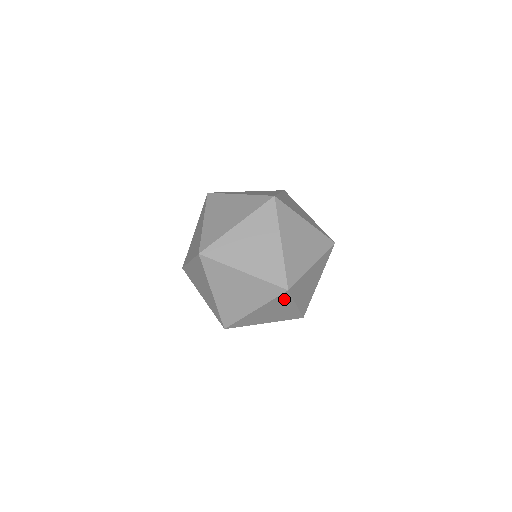
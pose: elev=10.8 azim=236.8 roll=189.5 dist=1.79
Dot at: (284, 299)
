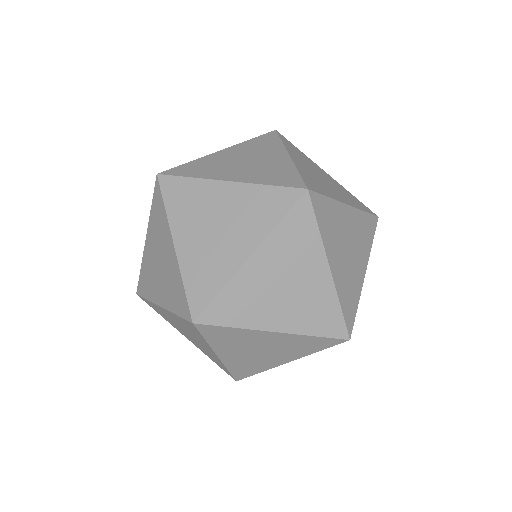
Dot at: occluded
